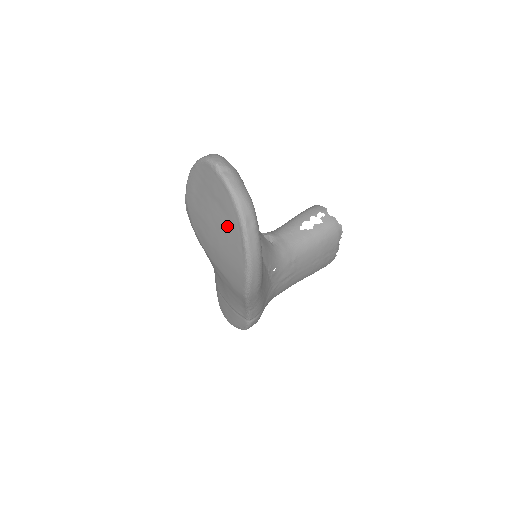
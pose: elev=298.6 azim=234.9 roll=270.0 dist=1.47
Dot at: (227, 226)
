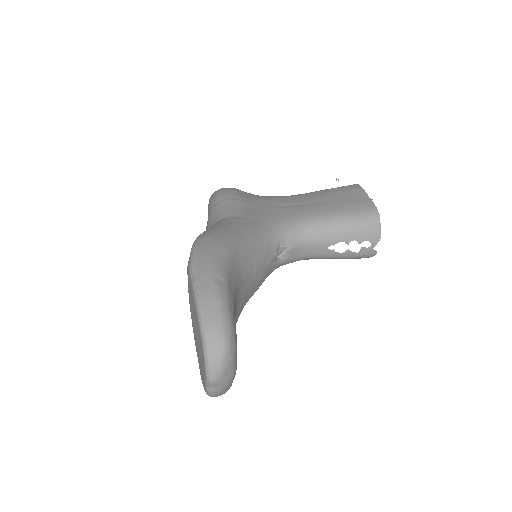
Dot at: occluded
